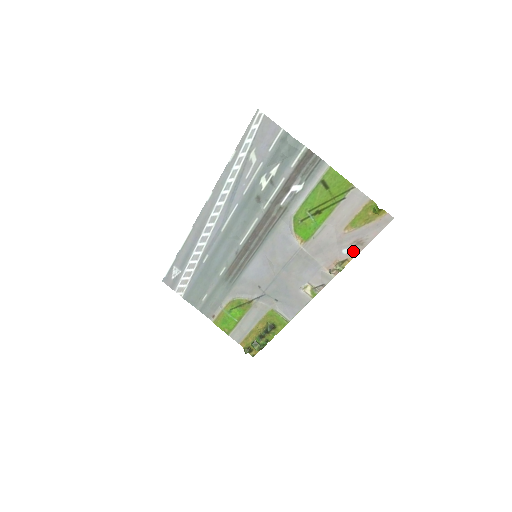
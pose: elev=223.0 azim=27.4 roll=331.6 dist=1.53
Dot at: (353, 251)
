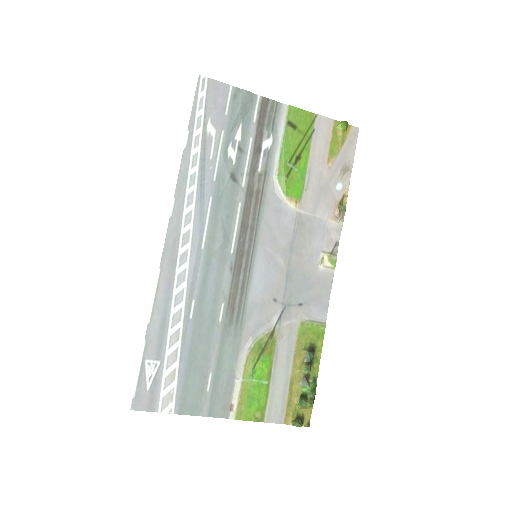
Dot at: (345, 182)
